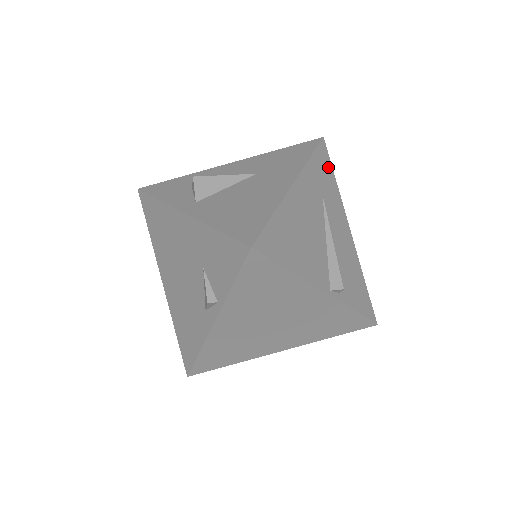
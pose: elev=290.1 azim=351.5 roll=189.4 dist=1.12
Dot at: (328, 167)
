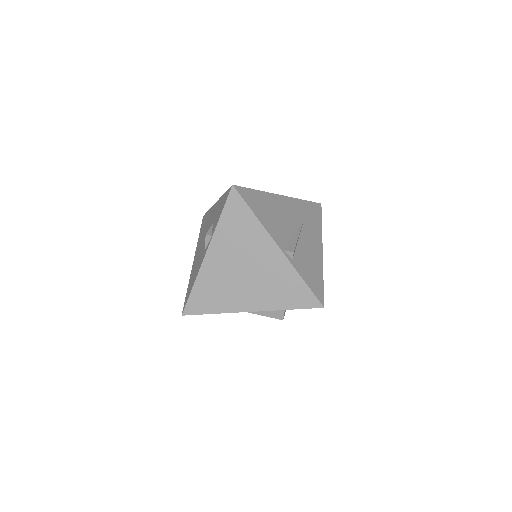
Dot at: (318, 215)
